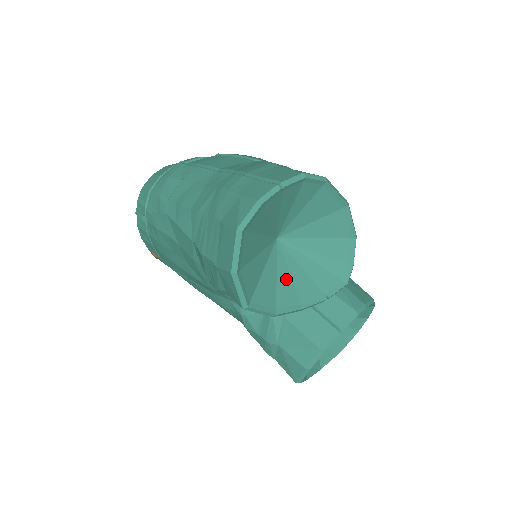
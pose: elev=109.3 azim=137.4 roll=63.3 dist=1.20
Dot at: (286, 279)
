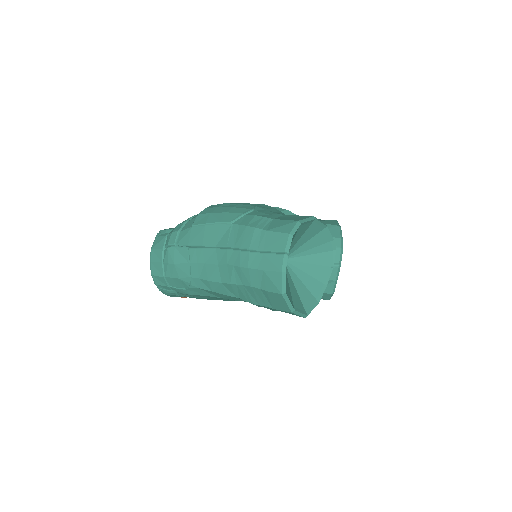
Dot at: (307, 278)
